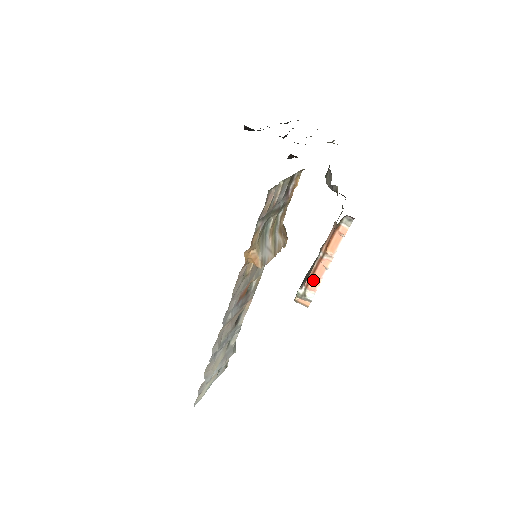
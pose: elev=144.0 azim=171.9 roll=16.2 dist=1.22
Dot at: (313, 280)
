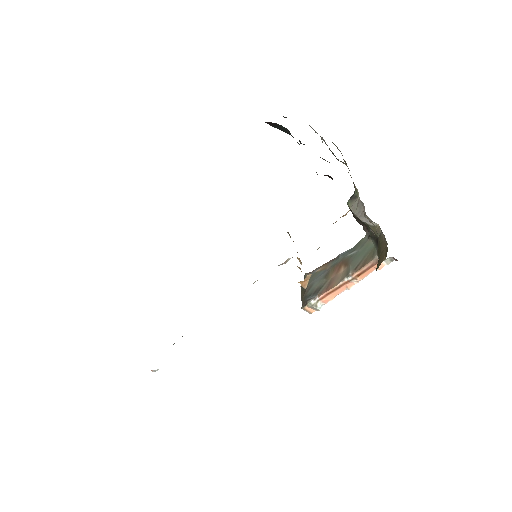
Dot at: (330, 295)
